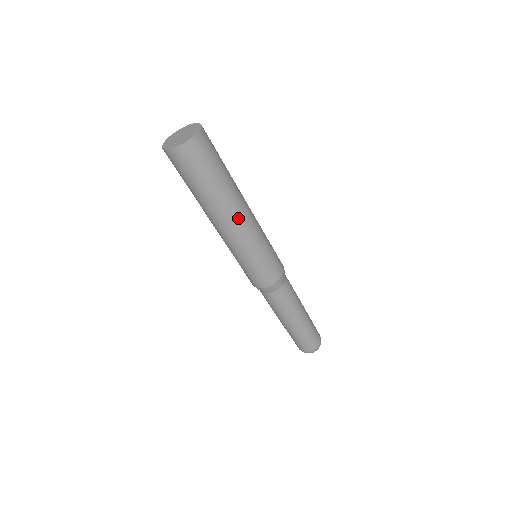
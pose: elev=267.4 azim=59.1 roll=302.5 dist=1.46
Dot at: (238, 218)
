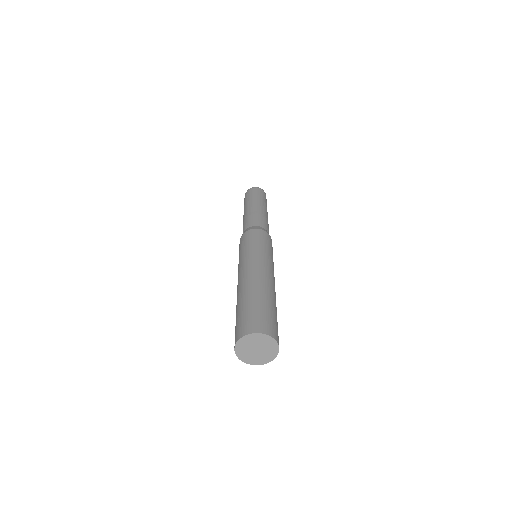
Dot at: occluded
